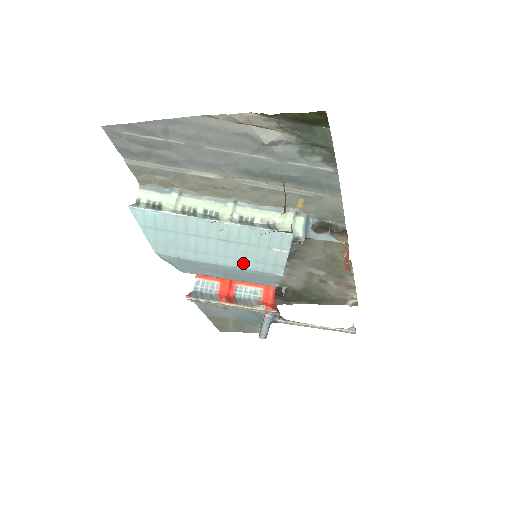
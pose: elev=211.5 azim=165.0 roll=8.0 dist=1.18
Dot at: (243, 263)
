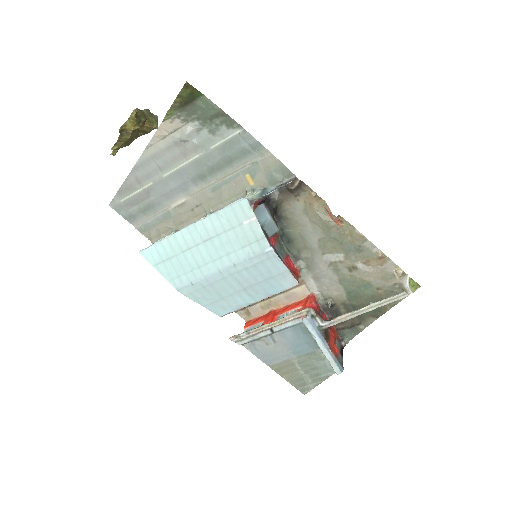
Dot at: (235, 256)
